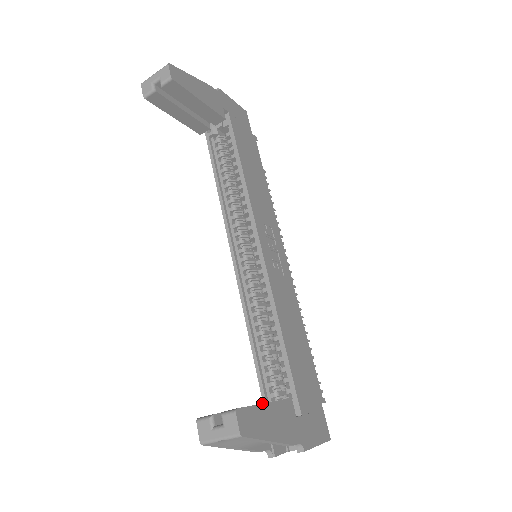
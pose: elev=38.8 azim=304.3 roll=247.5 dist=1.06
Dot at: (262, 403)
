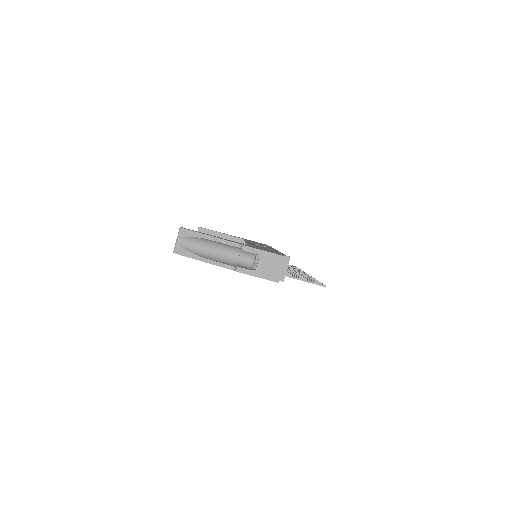
Dot at: occluded
